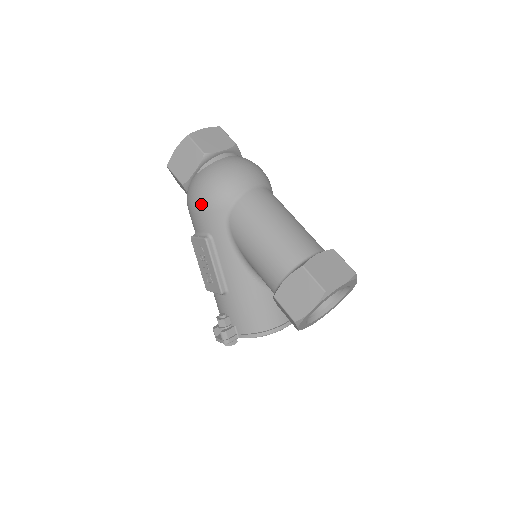
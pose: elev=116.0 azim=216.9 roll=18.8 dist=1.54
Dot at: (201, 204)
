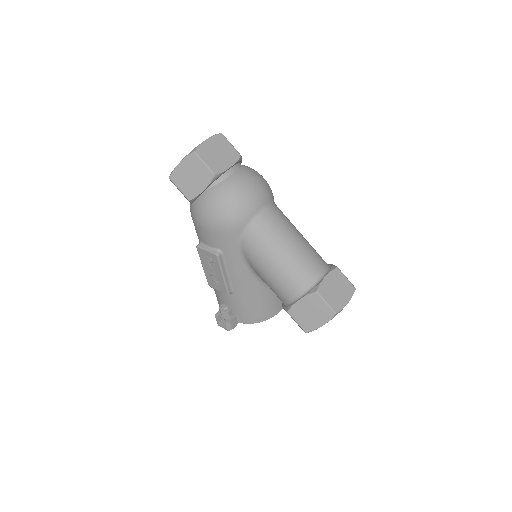
Dot at: (213, 225)
